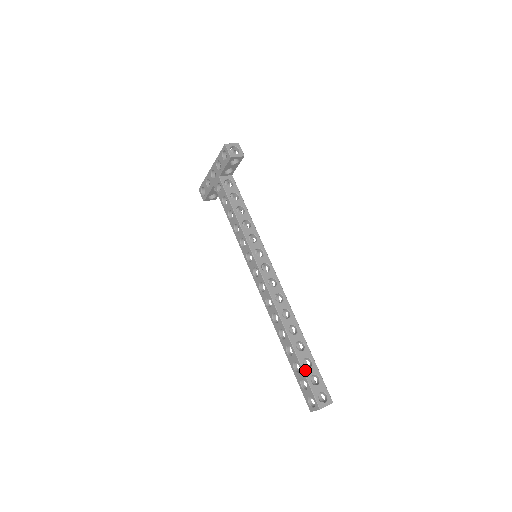
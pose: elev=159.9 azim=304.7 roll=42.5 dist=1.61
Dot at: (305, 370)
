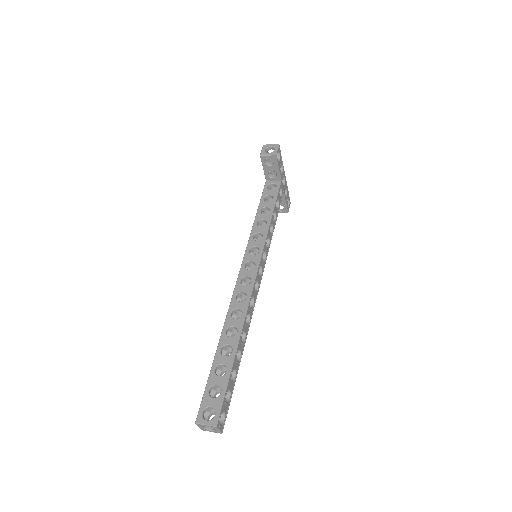
Dot at: (212, 375)
